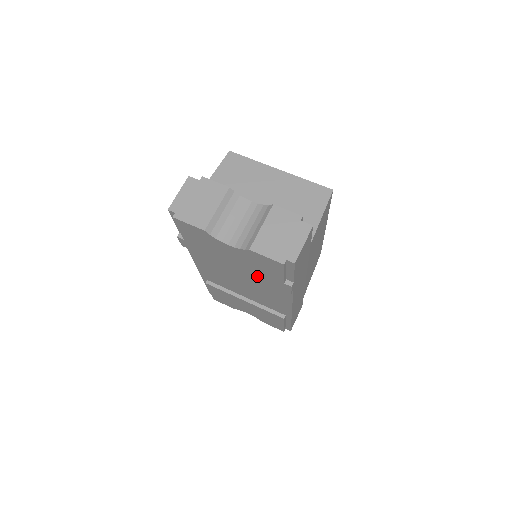
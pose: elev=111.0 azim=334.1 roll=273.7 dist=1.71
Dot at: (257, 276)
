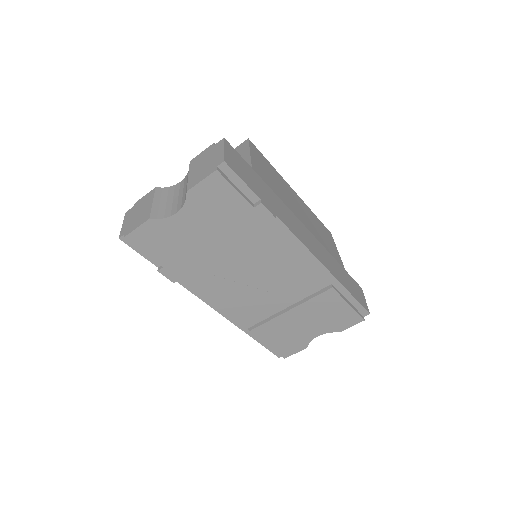
Dot at: (237, 234)
